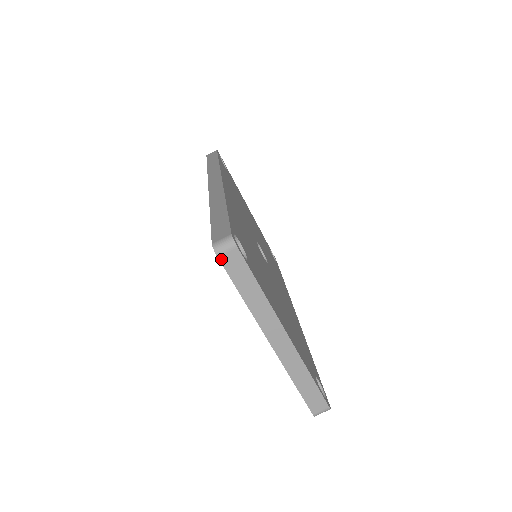
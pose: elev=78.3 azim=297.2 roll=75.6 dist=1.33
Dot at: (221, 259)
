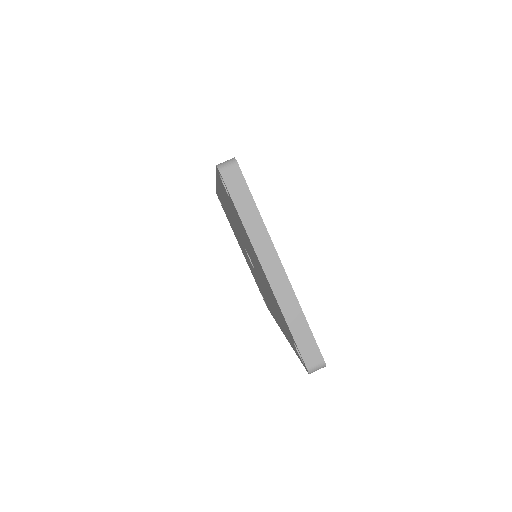
Dot at: (223, 176)
